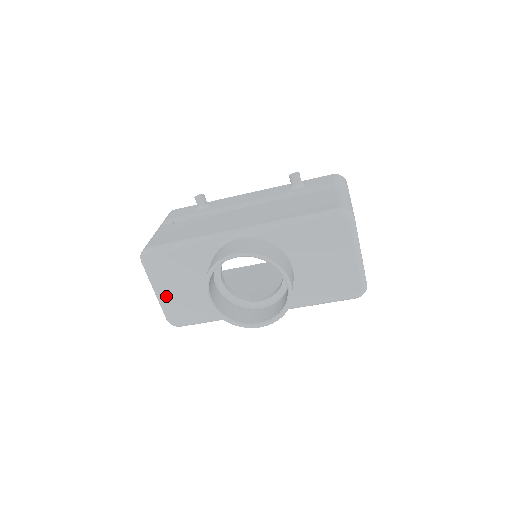
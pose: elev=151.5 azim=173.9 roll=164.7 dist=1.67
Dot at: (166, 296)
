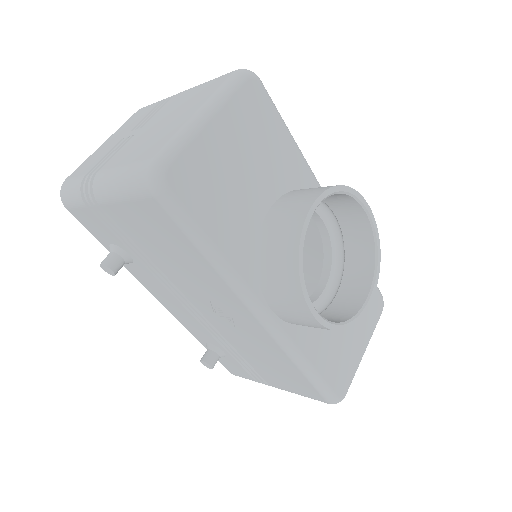
Dot at: (213, 138)
